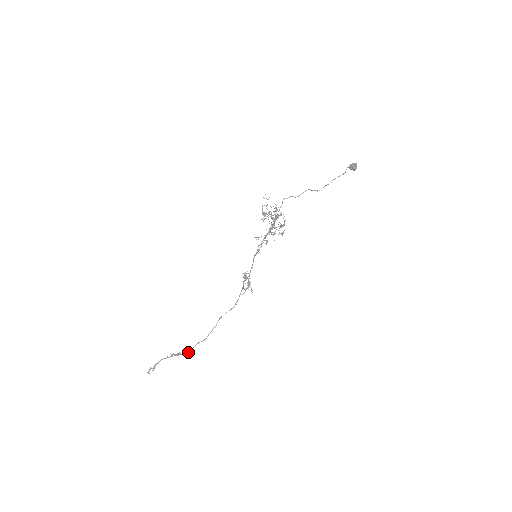
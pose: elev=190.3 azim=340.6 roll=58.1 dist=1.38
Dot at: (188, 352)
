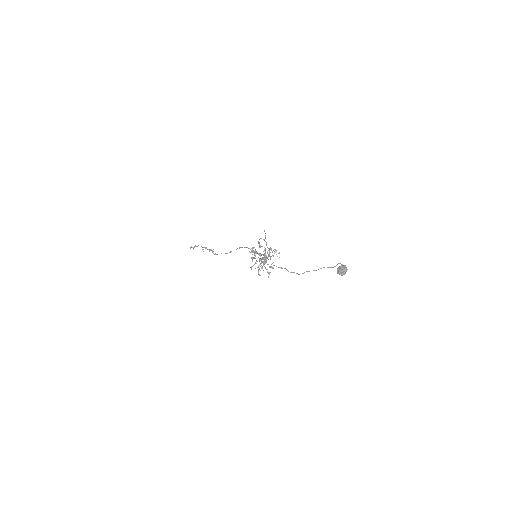
Dot at: (216, 254)
